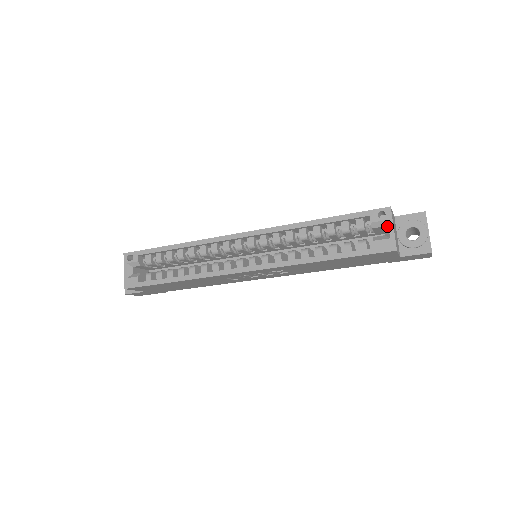
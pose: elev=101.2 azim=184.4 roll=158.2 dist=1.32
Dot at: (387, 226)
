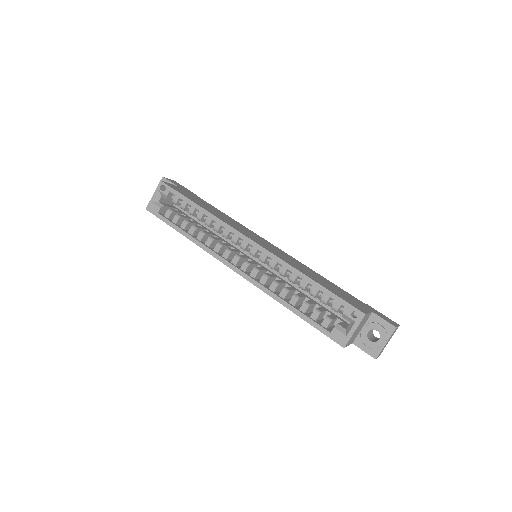
Dot at: (352, 325)
